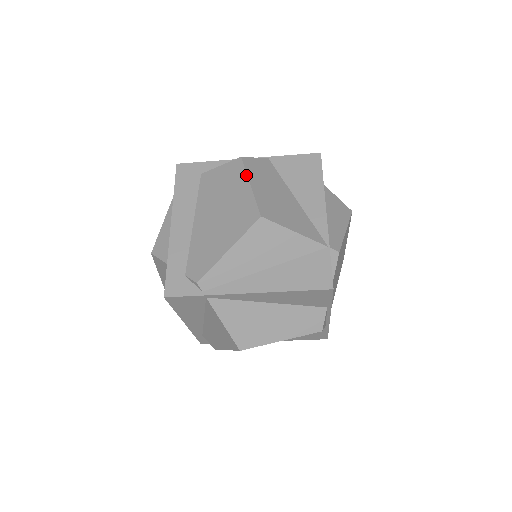
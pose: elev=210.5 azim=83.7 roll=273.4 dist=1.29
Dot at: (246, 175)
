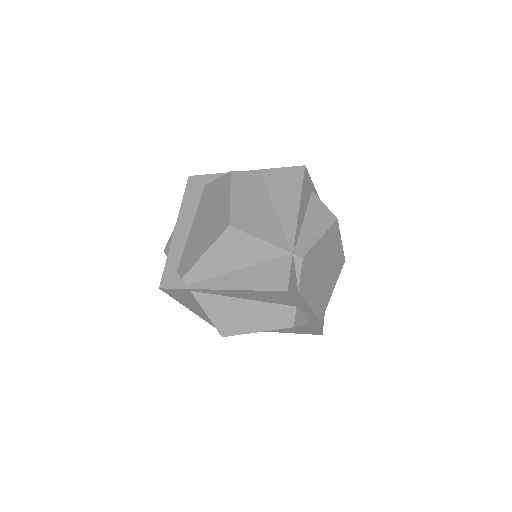
Dot at: (229, 188)
